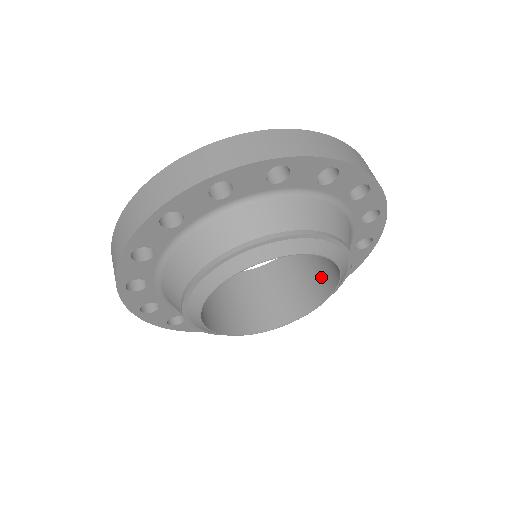
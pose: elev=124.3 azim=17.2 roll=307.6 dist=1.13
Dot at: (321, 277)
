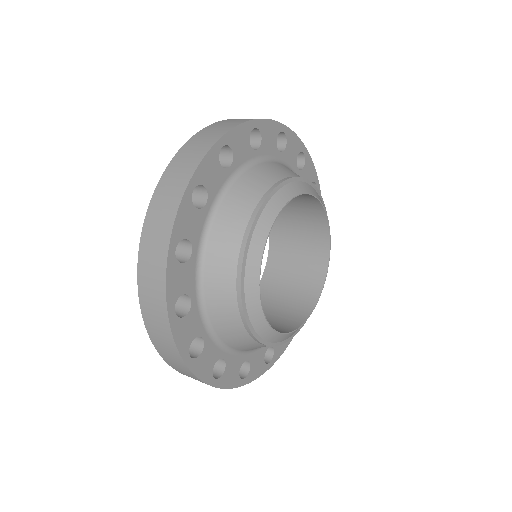
Dot at: (297, 299)
